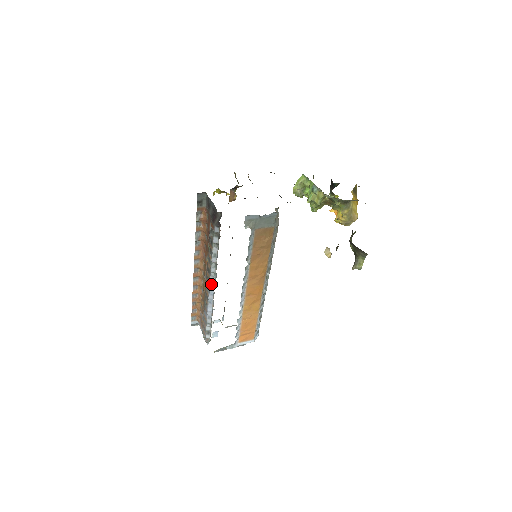
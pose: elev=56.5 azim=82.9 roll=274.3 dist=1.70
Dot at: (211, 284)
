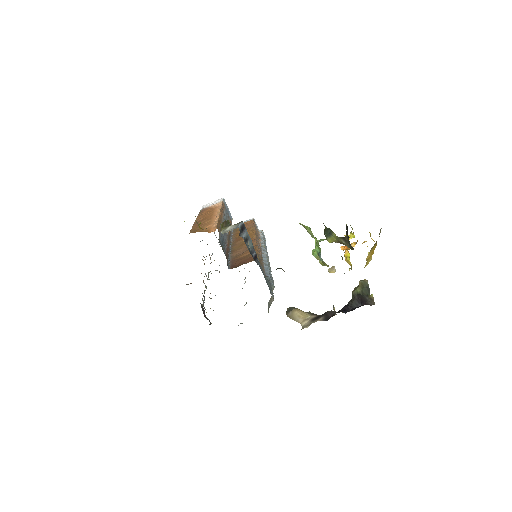
Dot at: occluded
